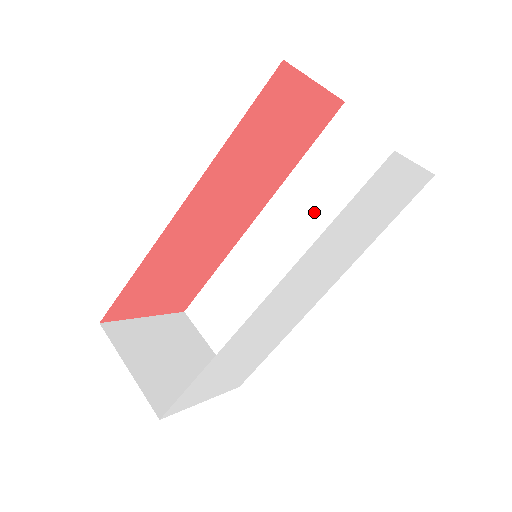
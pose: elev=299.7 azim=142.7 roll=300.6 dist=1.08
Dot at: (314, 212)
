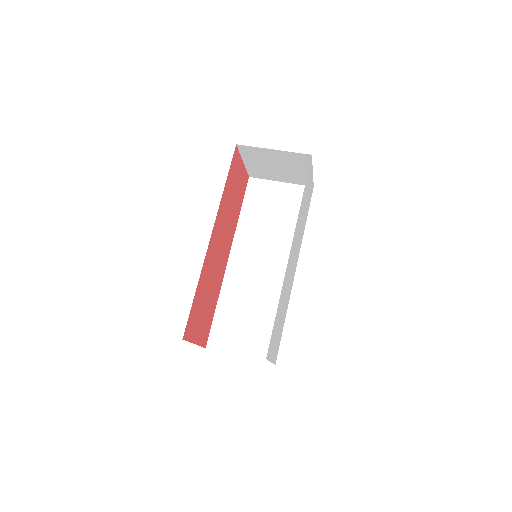
Dot at: (263, 235)
